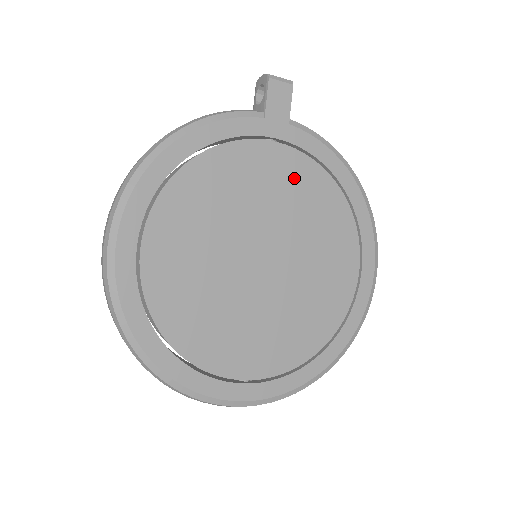
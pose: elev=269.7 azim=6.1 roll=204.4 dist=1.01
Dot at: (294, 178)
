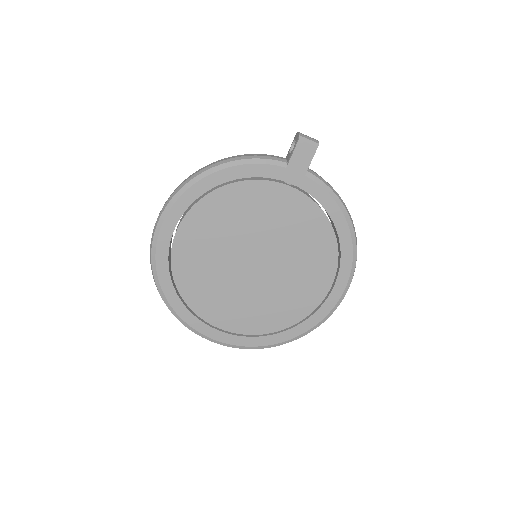
Dot at: (297, 214)
